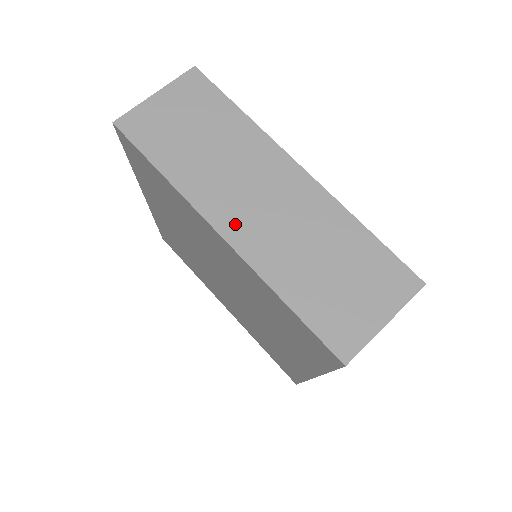
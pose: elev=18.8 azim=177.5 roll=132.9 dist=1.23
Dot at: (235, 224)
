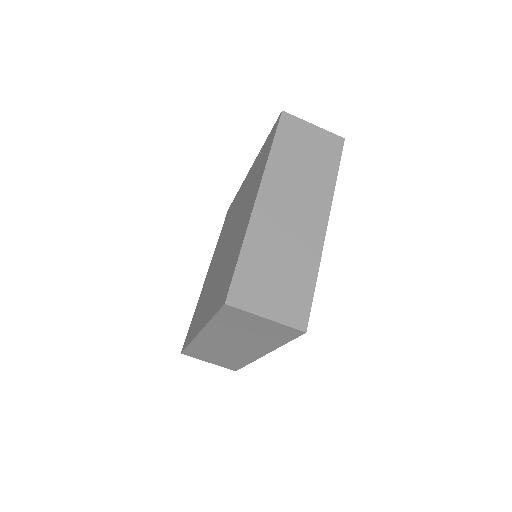
Dot at: (269, 201)
